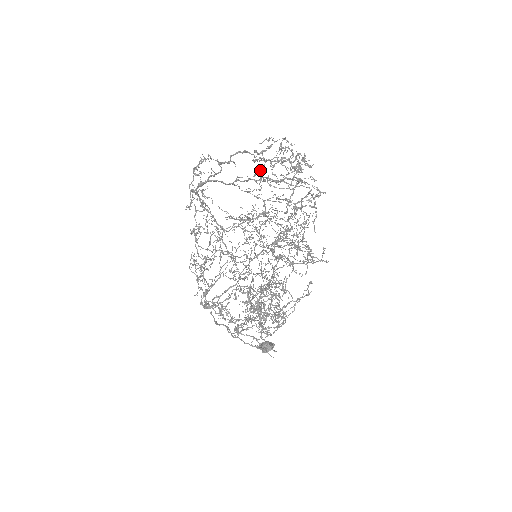
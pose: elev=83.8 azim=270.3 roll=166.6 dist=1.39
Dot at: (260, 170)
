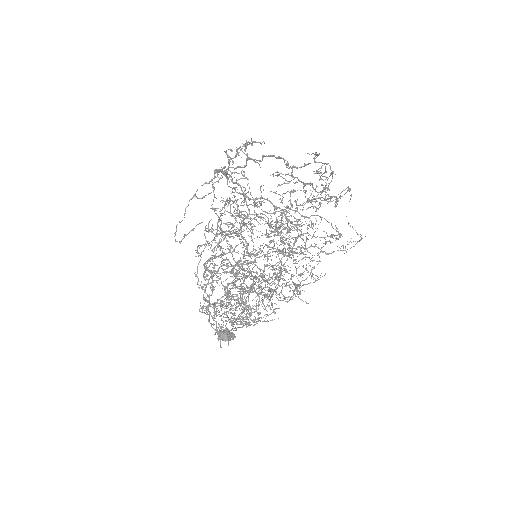
Dot at: (286, 183)
